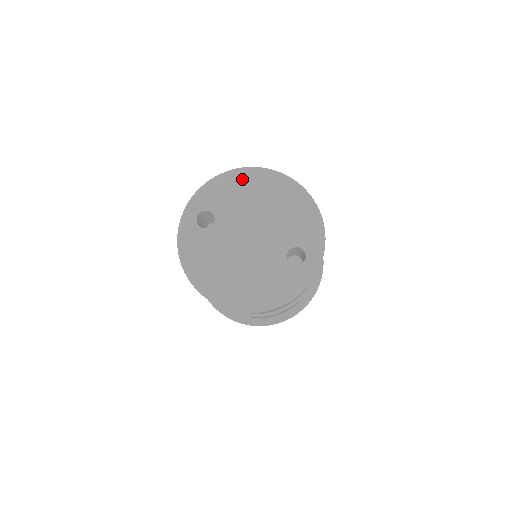
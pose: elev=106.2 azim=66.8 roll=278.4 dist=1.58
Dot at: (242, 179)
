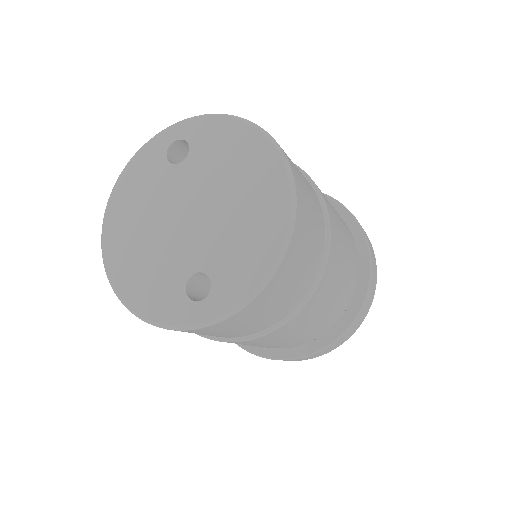
Dot at: (250, 144)
